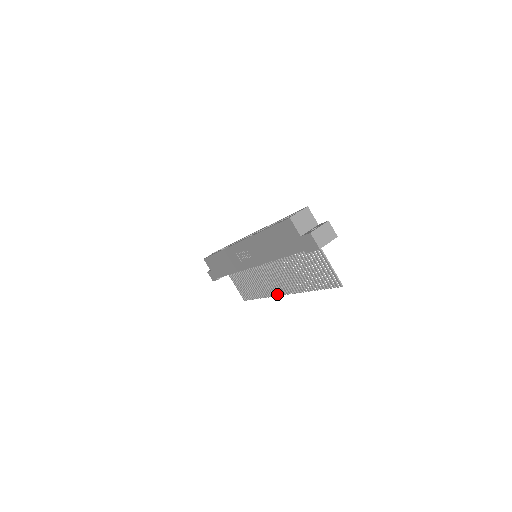
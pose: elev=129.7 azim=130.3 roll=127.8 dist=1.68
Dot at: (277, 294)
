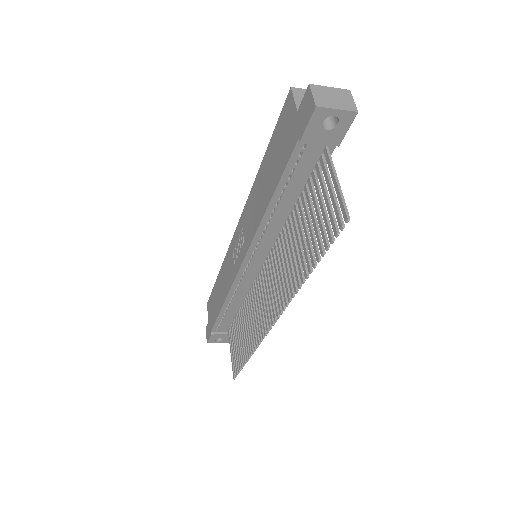
Dot at: (267, 328)
